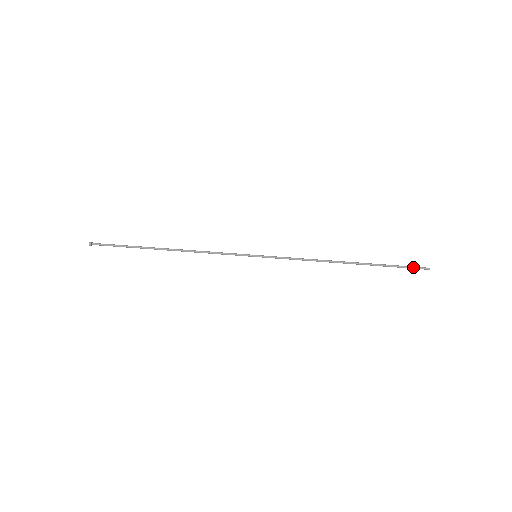
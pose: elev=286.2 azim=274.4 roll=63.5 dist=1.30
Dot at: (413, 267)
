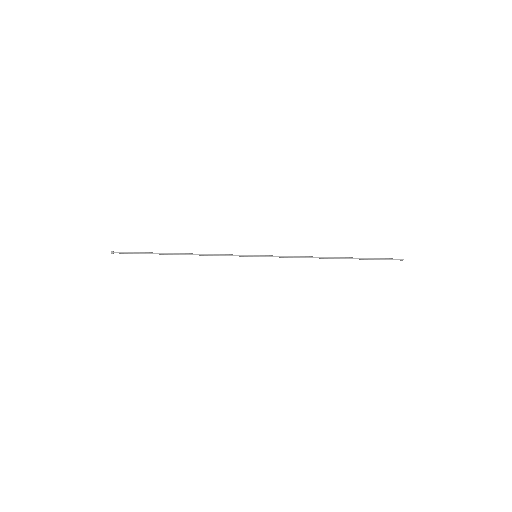
Dot at: occluded
